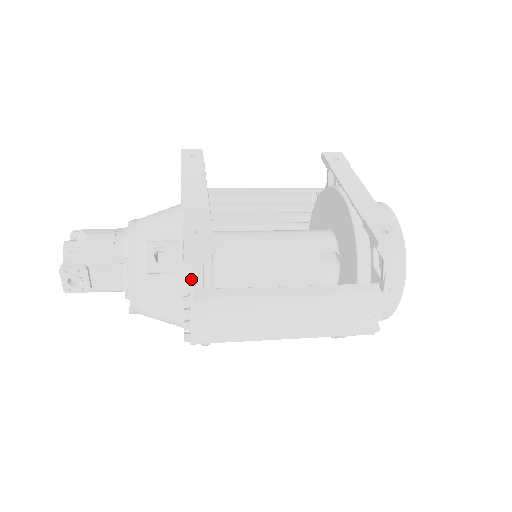
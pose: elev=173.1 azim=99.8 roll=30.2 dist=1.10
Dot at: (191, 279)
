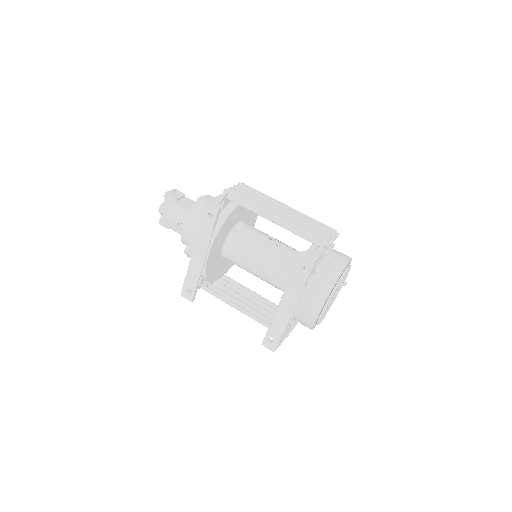
Dot at: occluded
